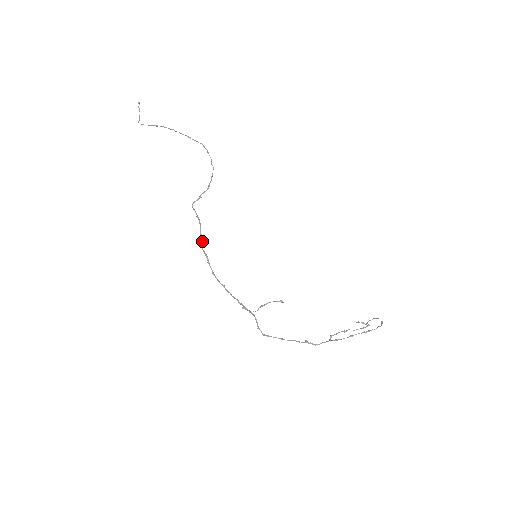
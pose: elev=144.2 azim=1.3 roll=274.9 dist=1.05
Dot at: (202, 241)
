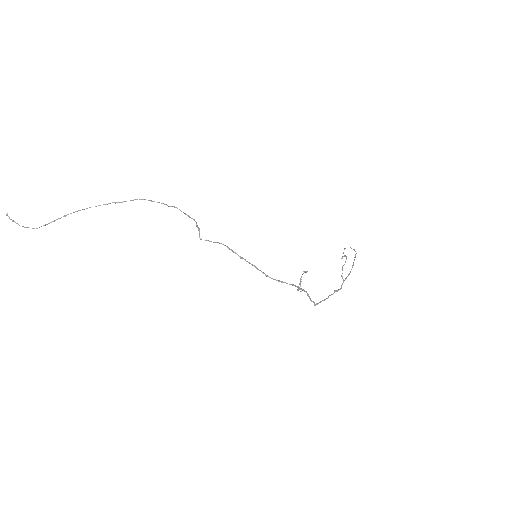
Dot at: (240, 256)
